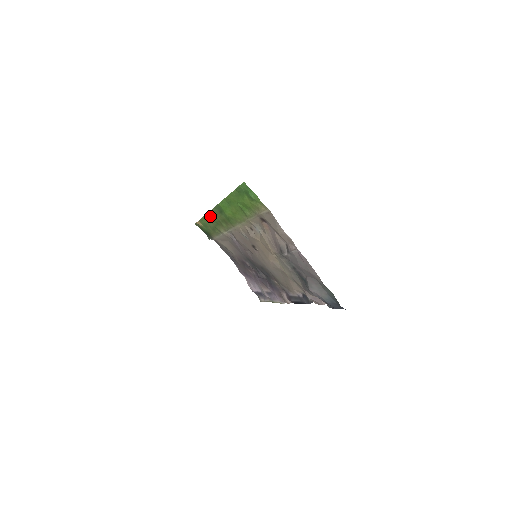
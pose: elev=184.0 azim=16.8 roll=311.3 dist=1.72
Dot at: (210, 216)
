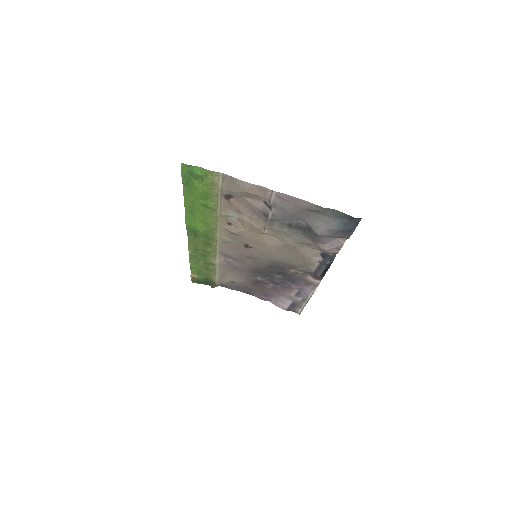
Dot at: (193, 253)
